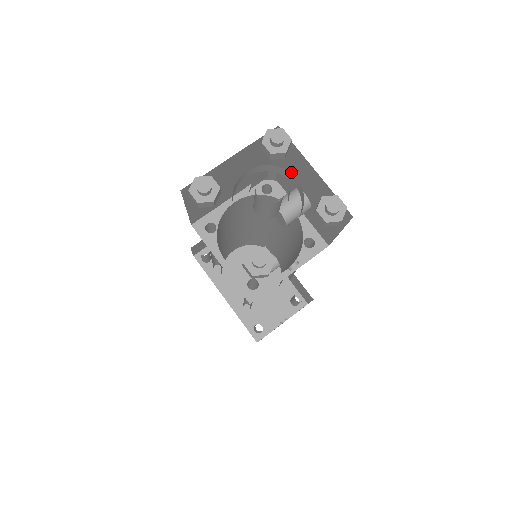
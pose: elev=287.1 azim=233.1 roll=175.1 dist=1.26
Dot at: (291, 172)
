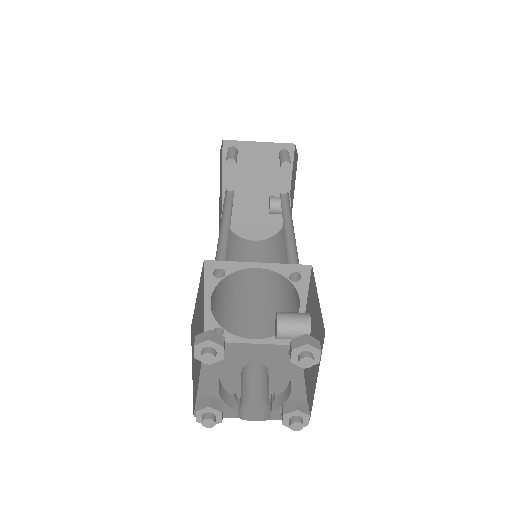
Dot at: (314, 321)
